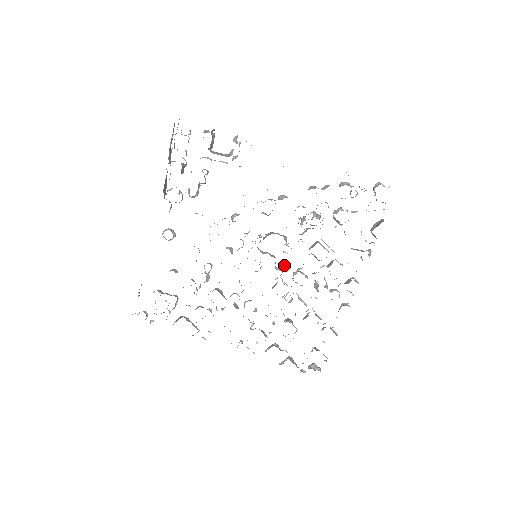
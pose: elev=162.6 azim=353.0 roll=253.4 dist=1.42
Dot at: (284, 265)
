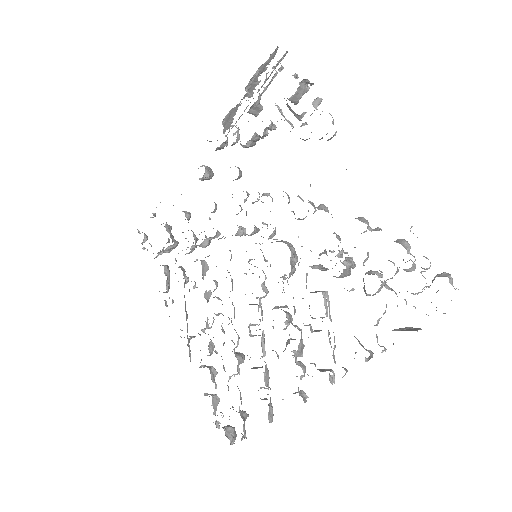
Dot at: occluded
